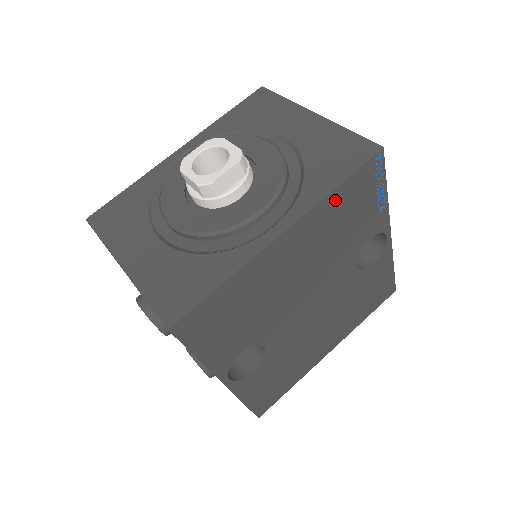
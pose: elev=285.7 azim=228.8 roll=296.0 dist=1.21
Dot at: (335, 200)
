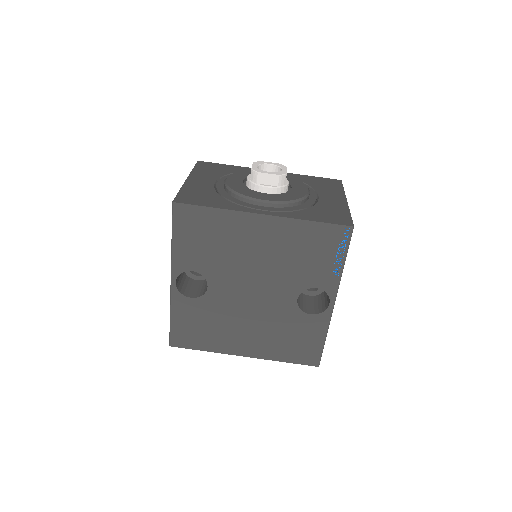
Dot at: (306, 229)
